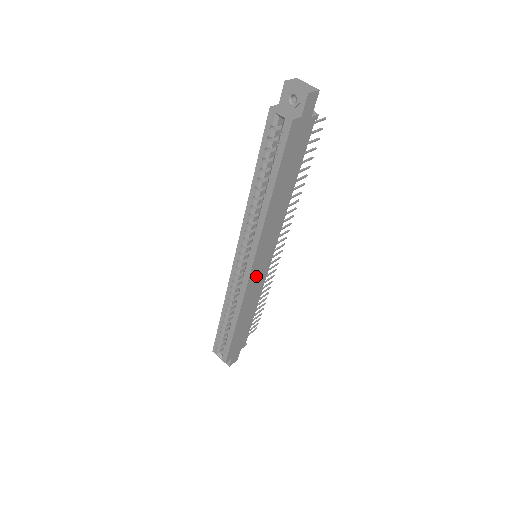
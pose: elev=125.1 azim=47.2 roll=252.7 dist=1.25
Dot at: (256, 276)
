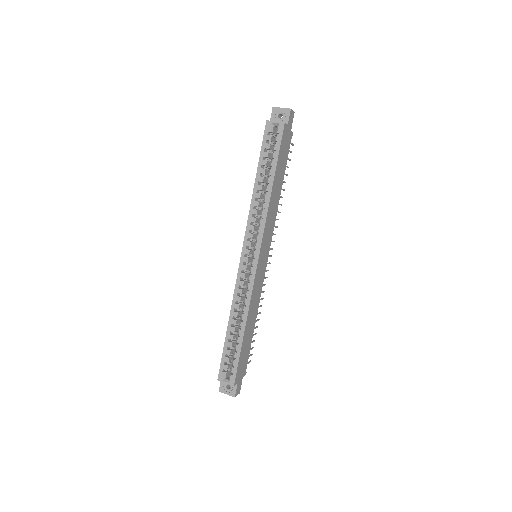
Dot at: (259, 271)
